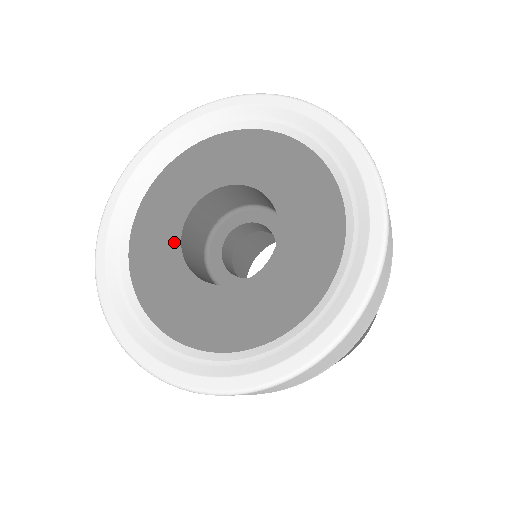
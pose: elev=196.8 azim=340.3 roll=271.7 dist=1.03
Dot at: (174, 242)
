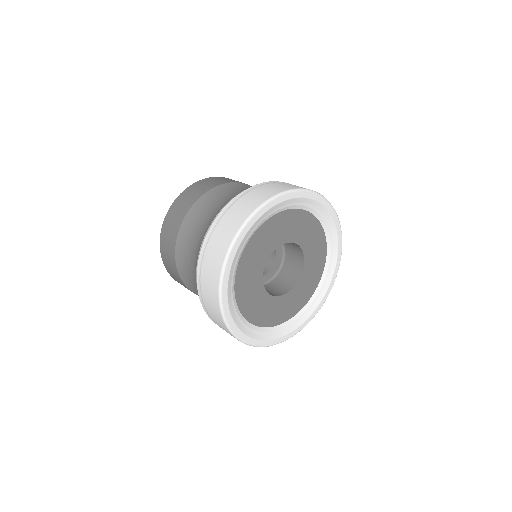
Dot at: (266, 296)
